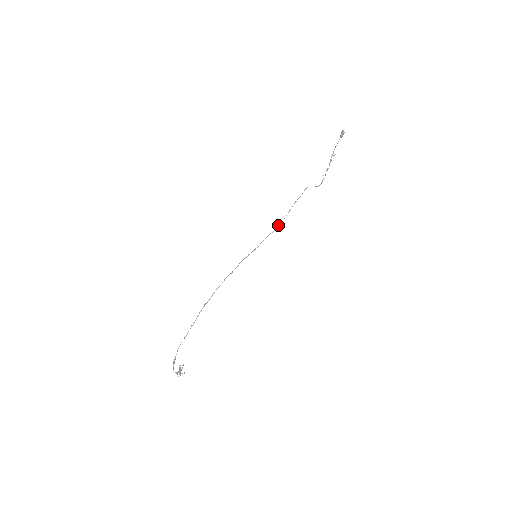
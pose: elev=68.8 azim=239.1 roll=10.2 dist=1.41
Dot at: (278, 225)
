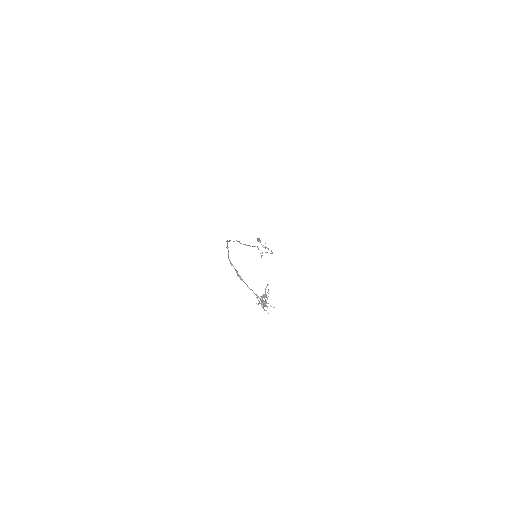
Dot at: occluded
